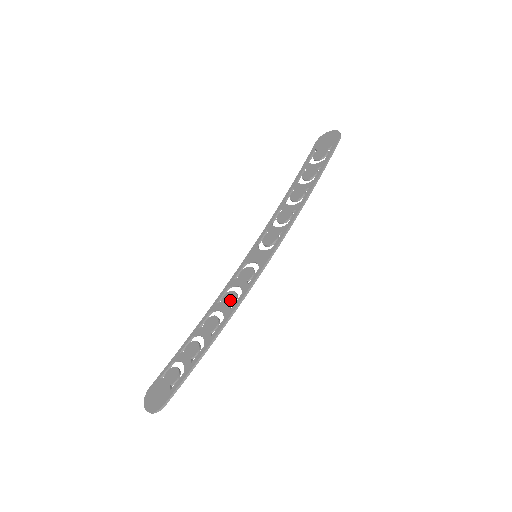
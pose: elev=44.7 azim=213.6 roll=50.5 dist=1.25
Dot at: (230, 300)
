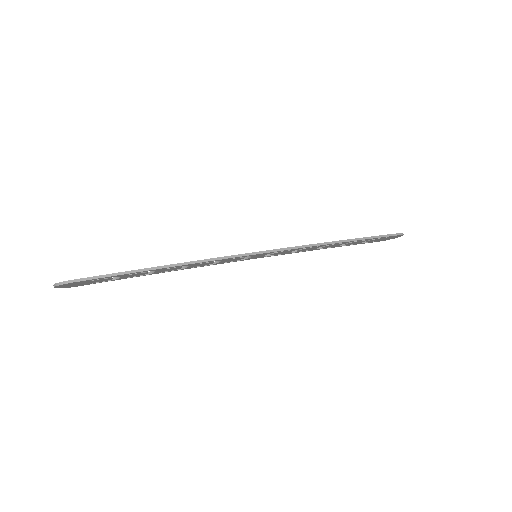
Dot at: occluded
